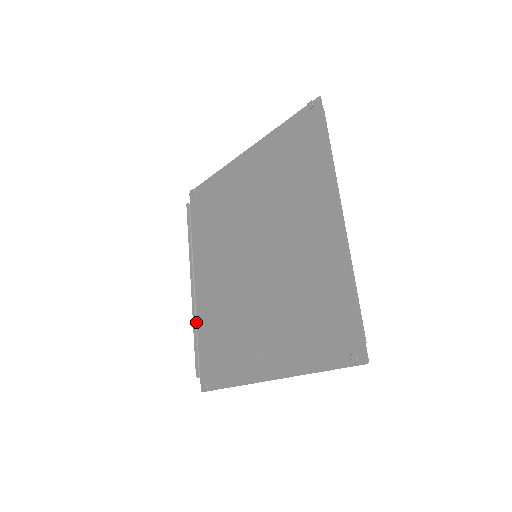
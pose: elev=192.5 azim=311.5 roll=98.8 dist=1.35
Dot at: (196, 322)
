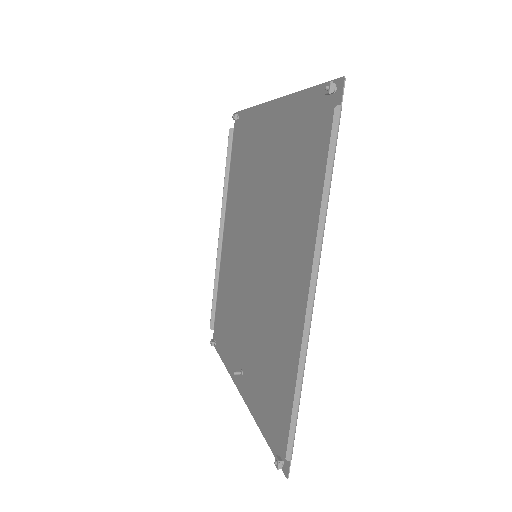
Dot at: (219, 274)
